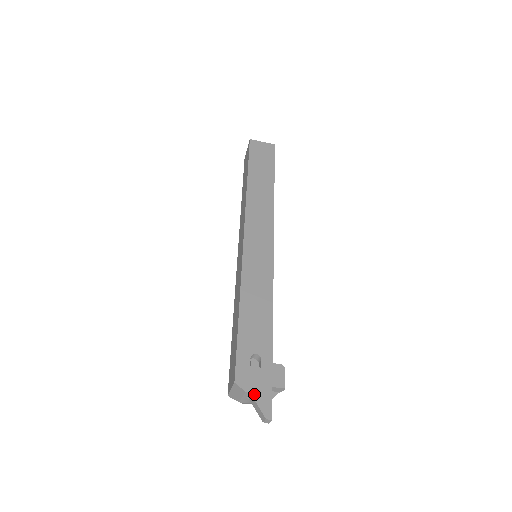
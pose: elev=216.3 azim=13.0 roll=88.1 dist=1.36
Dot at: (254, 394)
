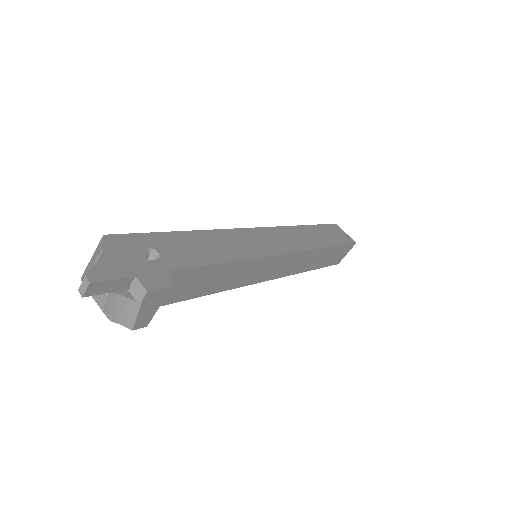
Dot at: (108, 257)
